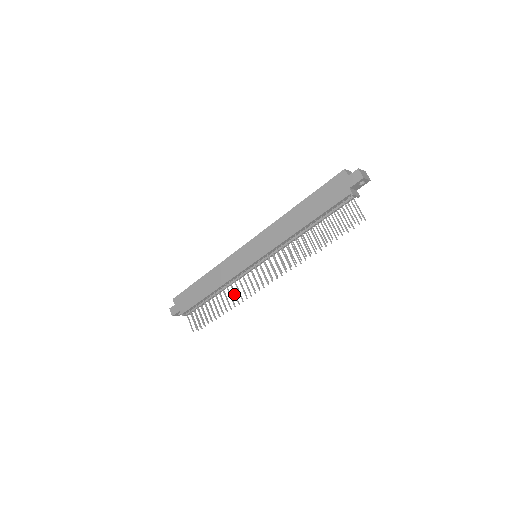
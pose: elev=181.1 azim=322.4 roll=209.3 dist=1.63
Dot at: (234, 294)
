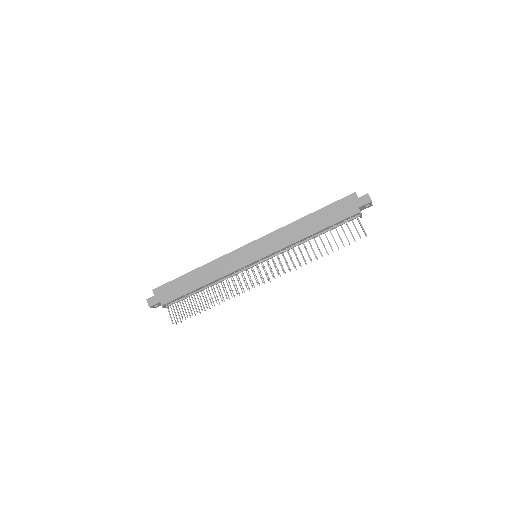
Dot at: (229, 289)
